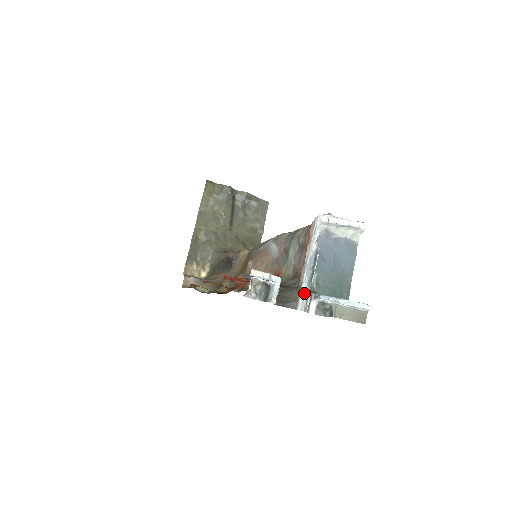
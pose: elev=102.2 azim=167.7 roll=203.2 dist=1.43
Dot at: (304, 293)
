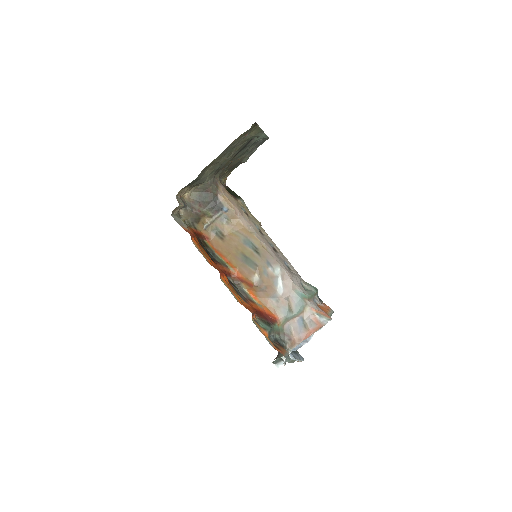
Dot at: occluded
